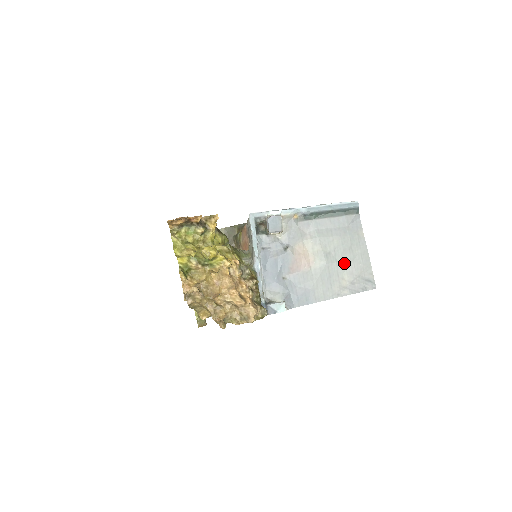
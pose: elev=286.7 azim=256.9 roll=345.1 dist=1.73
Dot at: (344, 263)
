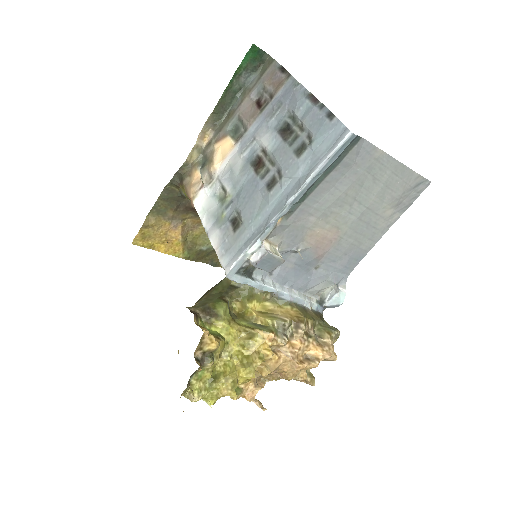
Dot at: (377, 200)
